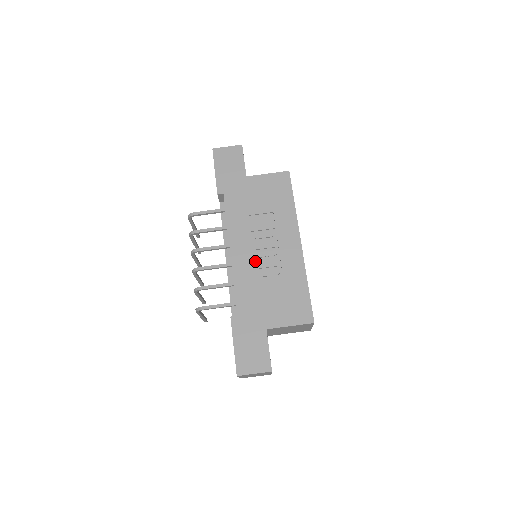
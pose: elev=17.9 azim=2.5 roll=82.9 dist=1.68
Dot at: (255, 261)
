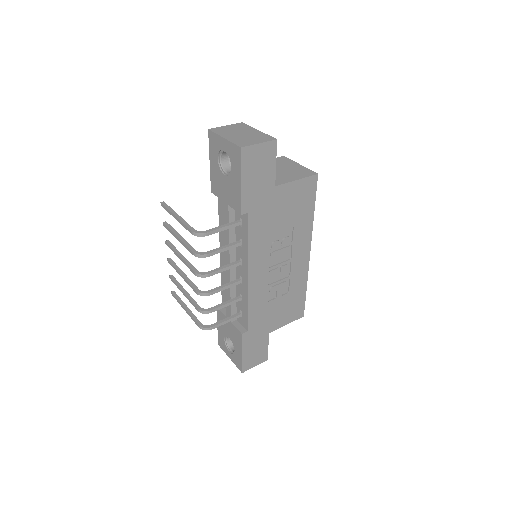
Dot at: (268, 279)
